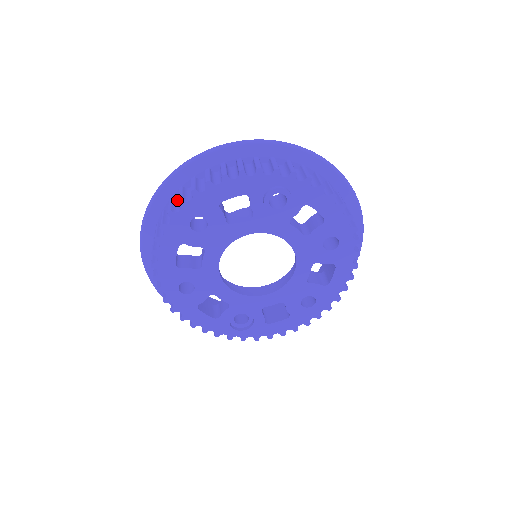
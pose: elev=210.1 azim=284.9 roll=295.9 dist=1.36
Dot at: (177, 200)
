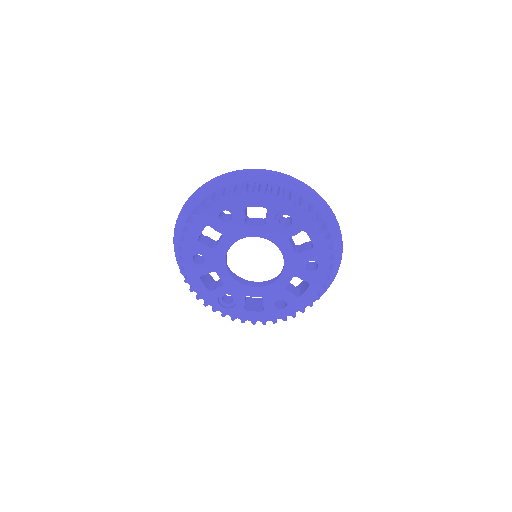
Dot at: (217, 195)
